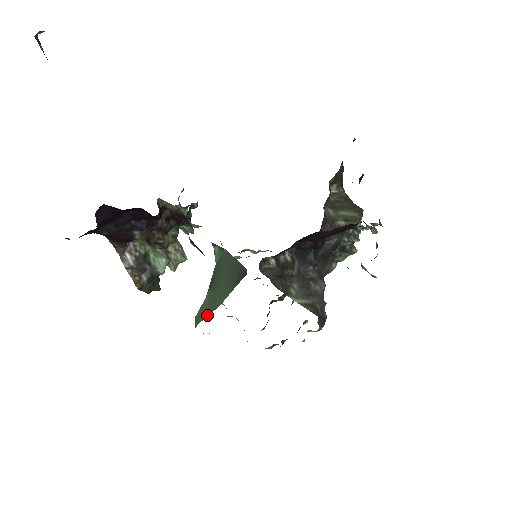
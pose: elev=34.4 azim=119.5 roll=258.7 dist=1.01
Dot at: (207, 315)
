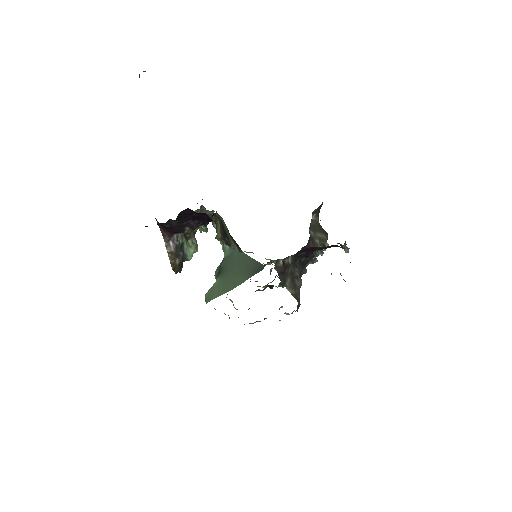
Dot at: (221, 294)
